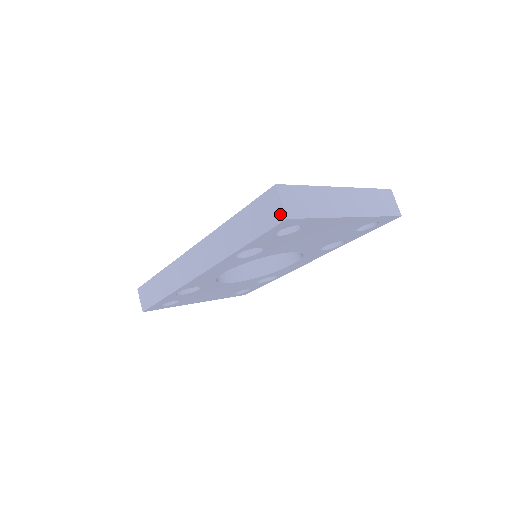
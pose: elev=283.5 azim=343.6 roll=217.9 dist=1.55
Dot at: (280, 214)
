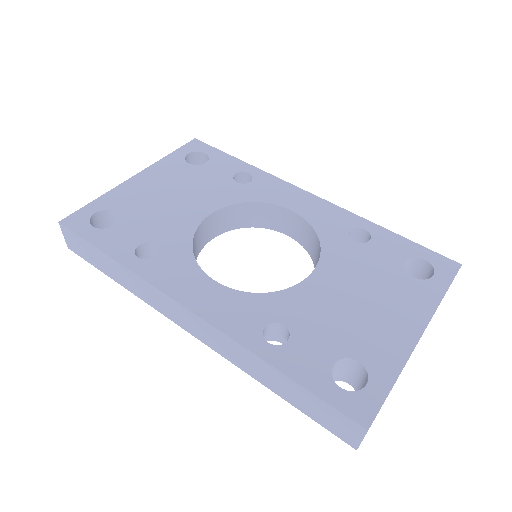
Dot at: (351, 442)
